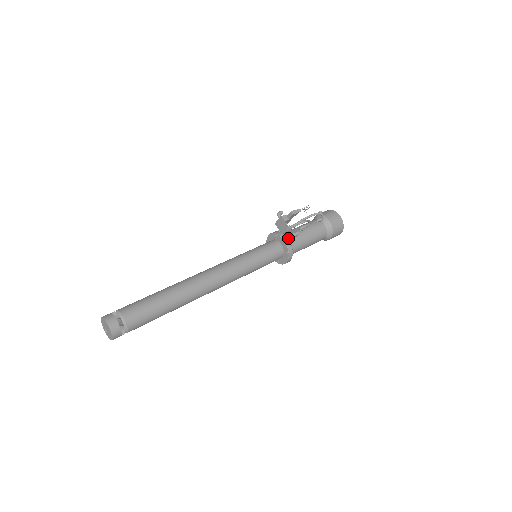
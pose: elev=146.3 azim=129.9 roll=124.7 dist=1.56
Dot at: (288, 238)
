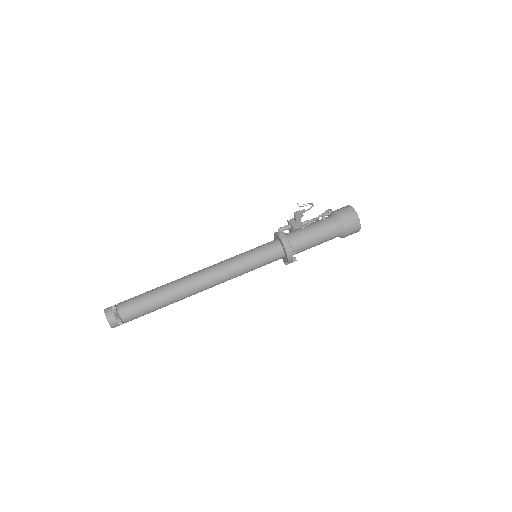
Dot at: (278, 231)
